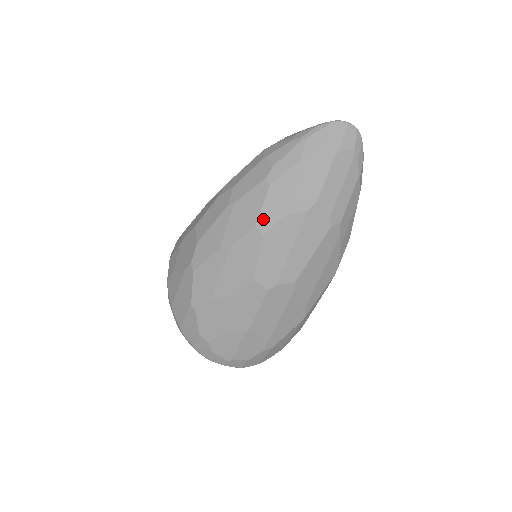
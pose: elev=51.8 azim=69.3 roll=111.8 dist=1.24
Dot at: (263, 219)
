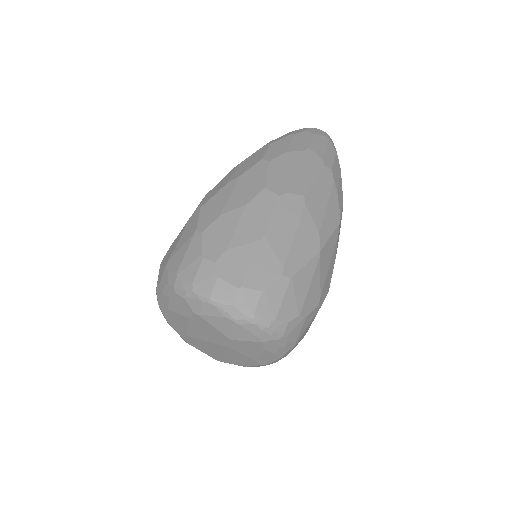
Dot at: (268, 155)
